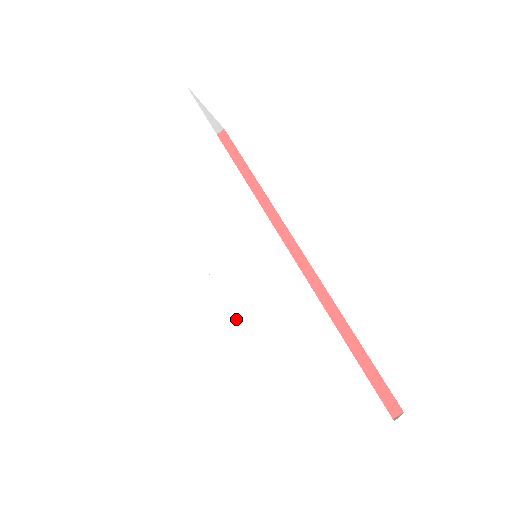
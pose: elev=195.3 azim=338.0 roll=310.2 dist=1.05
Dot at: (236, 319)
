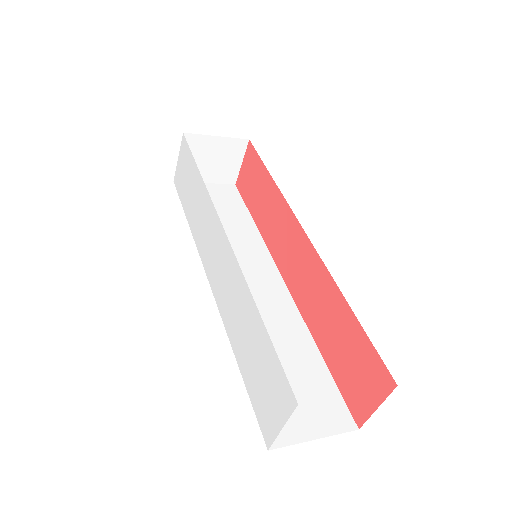
Dot at: (224, 322)
